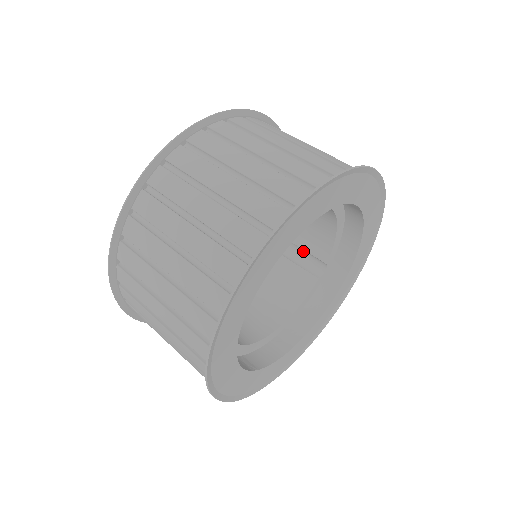
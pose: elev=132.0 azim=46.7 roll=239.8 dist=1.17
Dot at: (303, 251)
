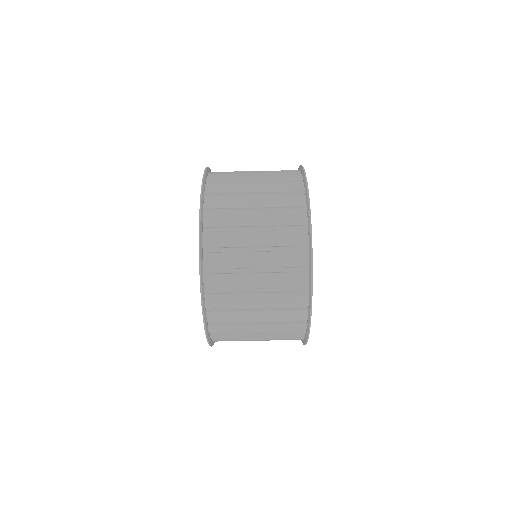
Dot at: occluded
